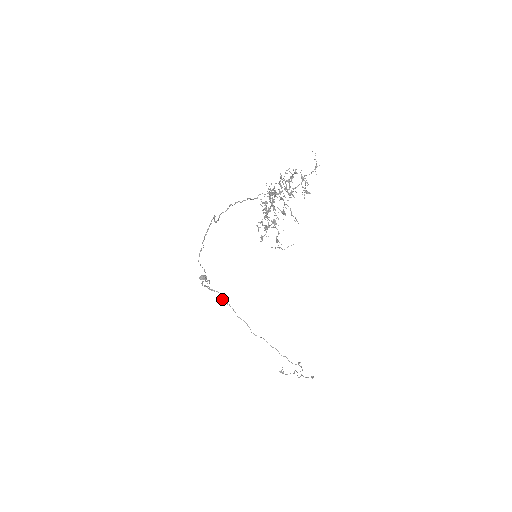
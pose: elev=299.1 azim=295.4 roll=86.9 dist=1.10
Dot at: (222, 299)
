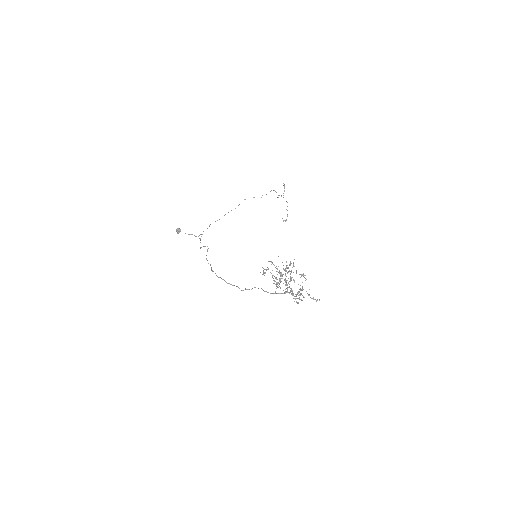
Dot at: occluded
